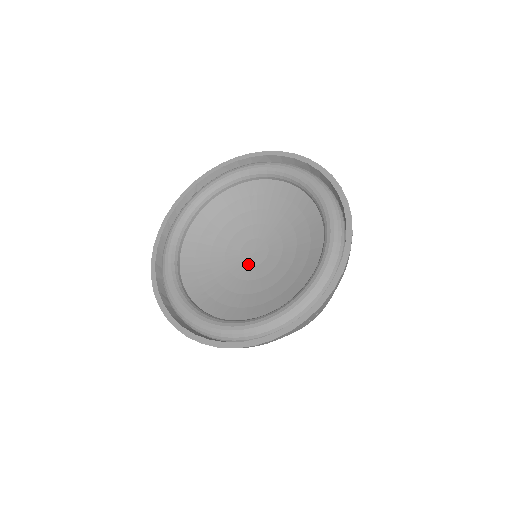
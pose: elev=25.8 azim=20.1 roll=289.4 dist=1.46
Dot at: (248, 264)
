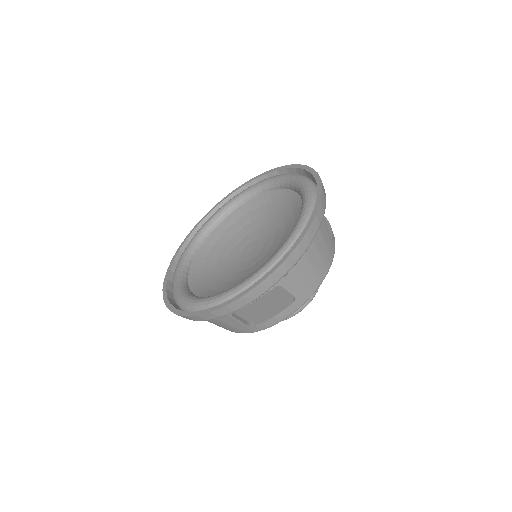
Dot at: (244, 260)
